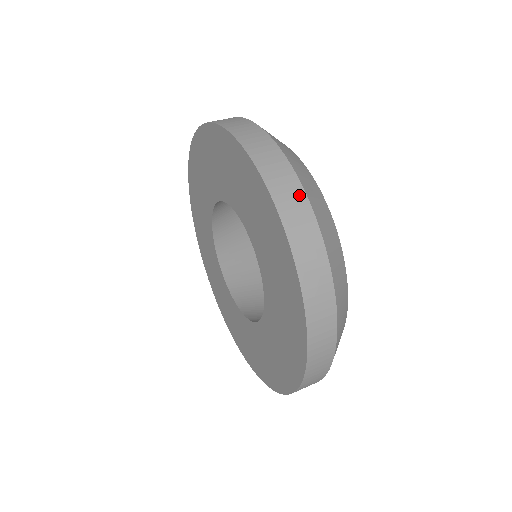
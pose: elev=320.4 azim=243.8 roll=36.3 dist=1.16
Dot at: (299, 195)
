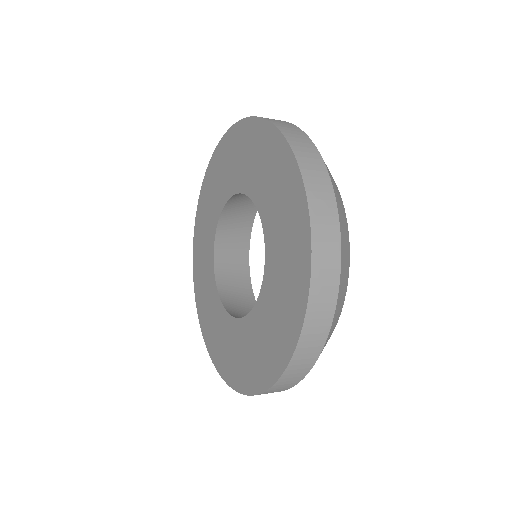
Dot at: (295, 128)
